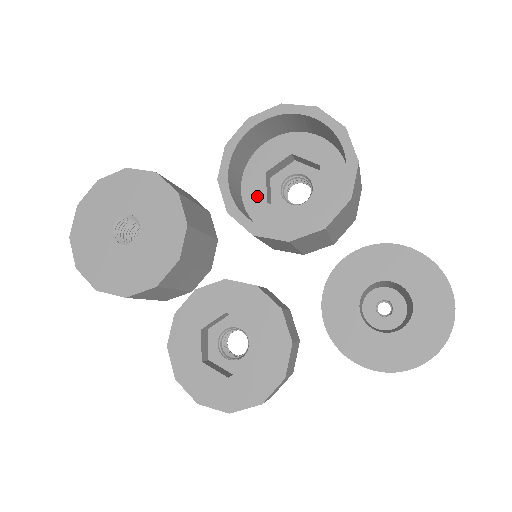
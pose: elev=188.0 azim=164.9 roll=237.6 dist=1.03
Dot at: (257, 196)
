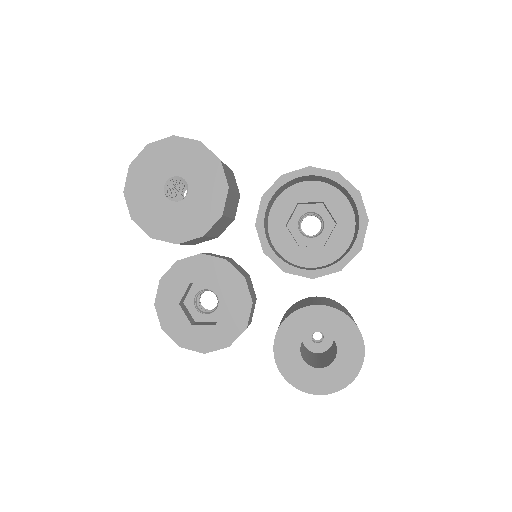
Dot at: (281, 216)
